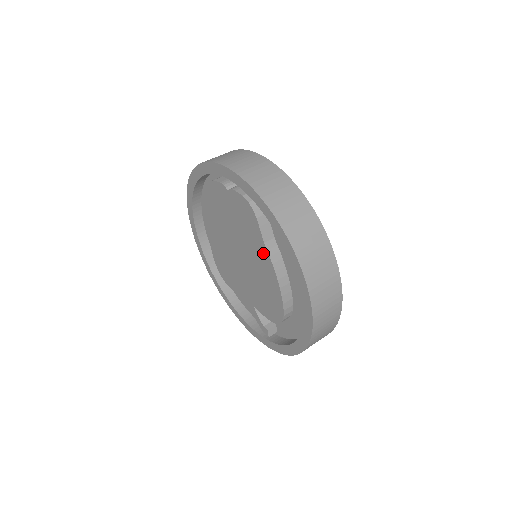
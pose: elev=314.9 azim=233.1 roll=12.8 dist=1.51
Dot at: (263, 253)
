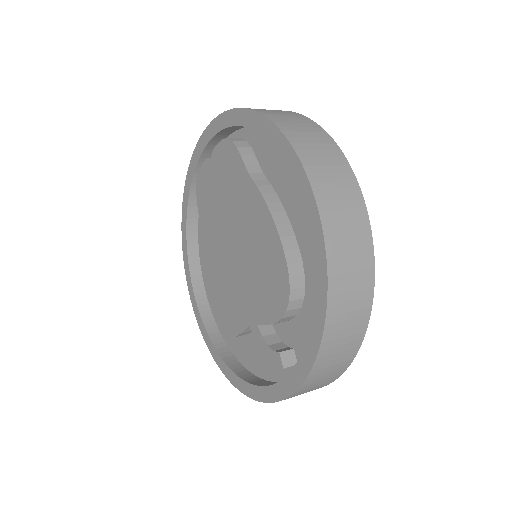
Dot at: (250, 193)
